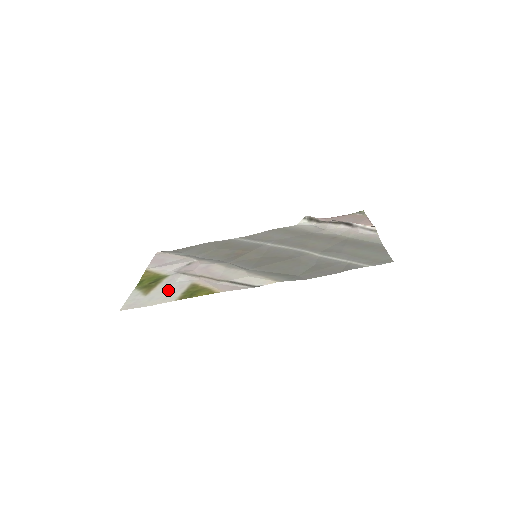
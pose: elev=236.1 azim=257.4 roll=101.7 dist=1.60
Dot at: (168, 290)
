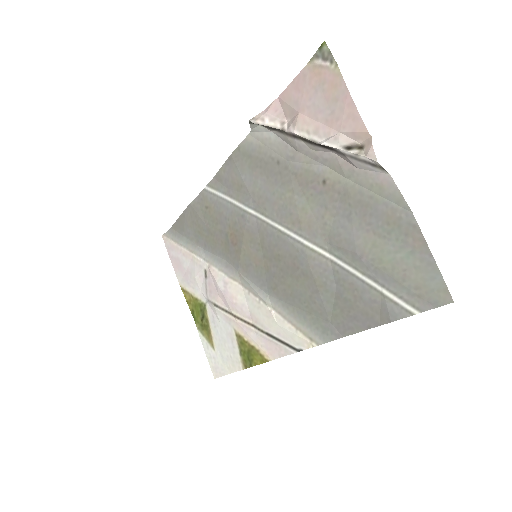
Dot at: (224, 343)
